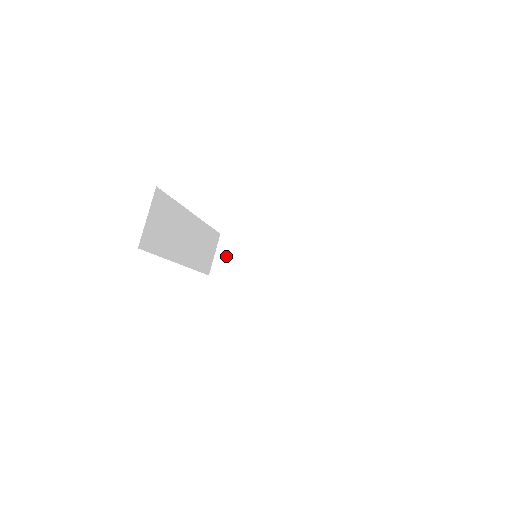
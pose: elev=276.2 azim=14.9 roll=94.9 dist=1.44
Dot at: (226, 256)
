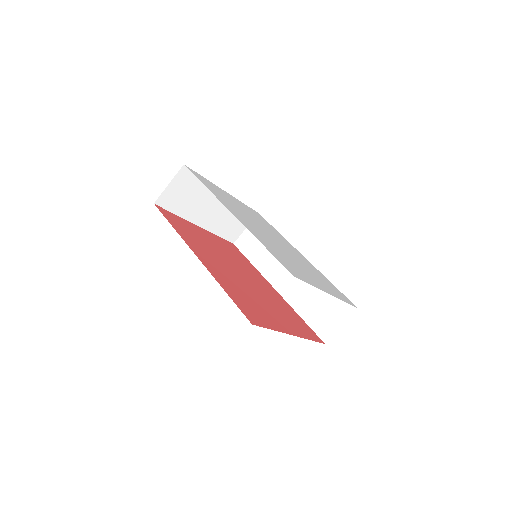
Dot at: (179, 188)
